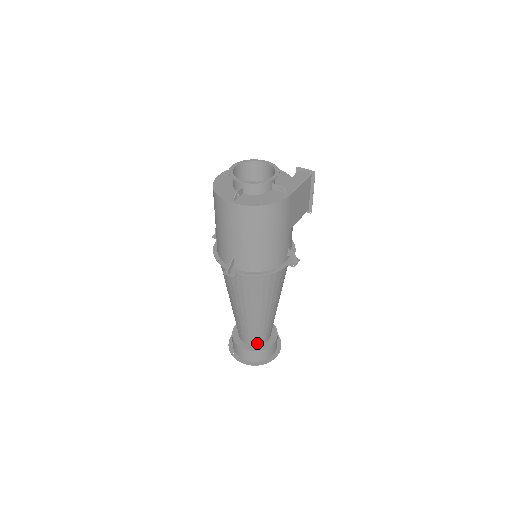
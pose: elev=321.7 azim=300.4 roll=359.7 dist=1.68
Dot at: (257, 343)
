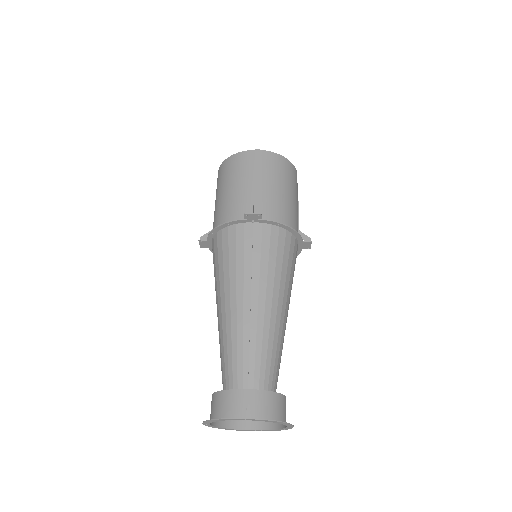
Dot at: (265, 387)
